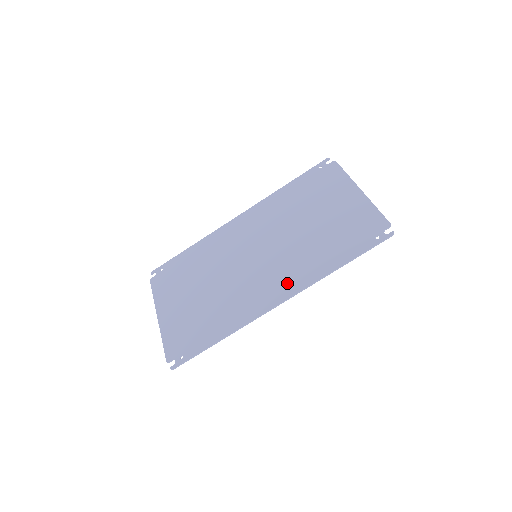
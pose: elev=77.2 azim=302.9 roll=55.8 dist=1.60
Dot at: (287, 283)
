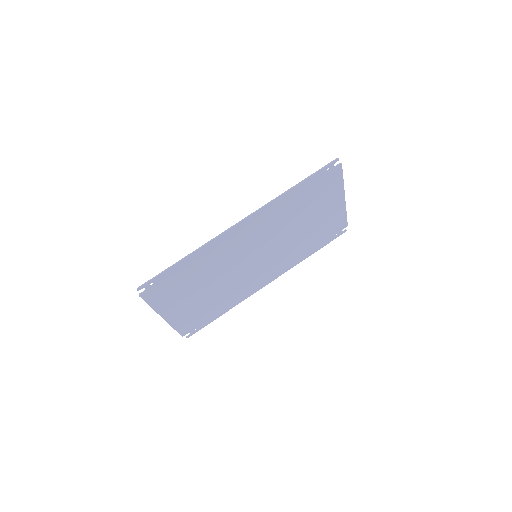
Dot at: (256, 221)
